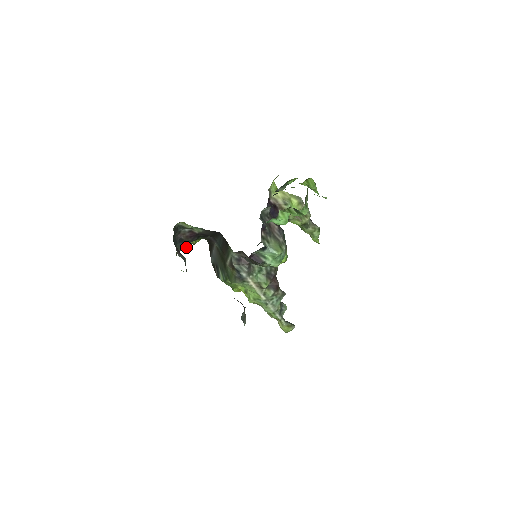
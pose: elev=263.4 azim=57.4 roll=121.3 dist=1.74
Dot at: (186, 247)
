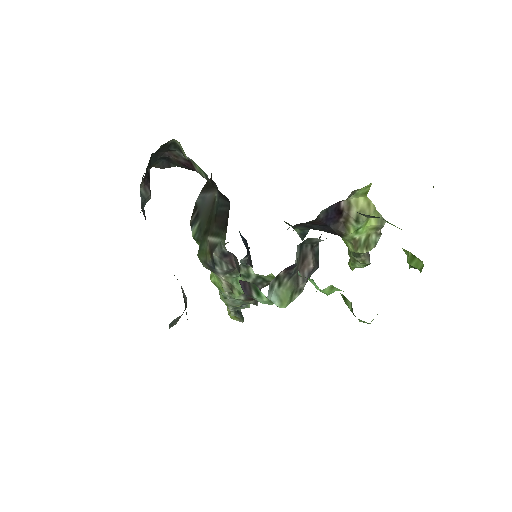
Dot at: (171, 166)
